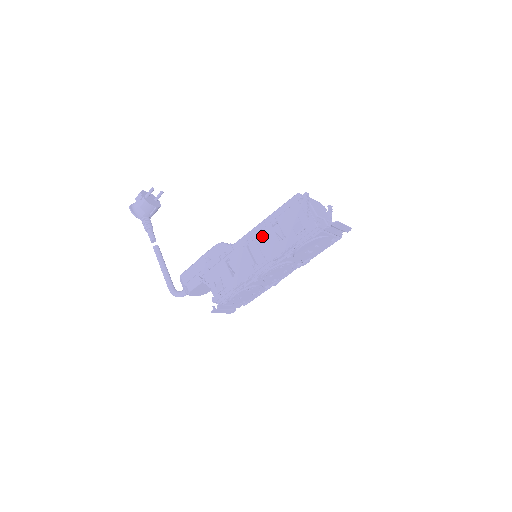
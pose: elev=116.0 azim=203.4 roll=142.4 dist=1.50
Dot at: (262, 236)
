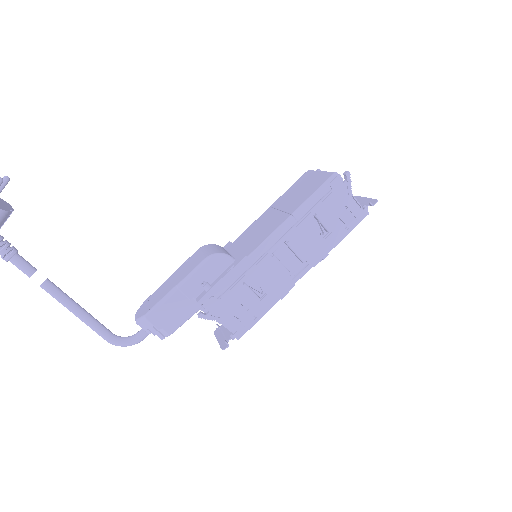
Dot at: (297, 237)
